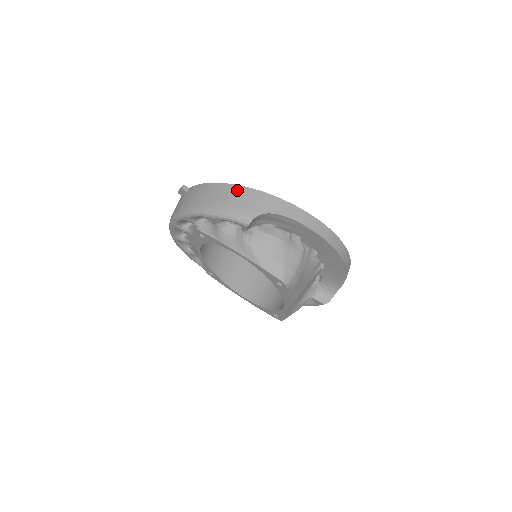
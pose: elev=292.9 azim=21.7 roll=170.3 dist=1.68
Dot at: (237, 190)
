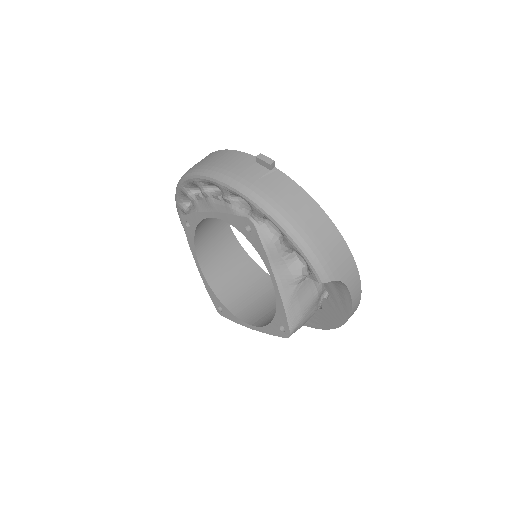
Dot at: (335, 236)
